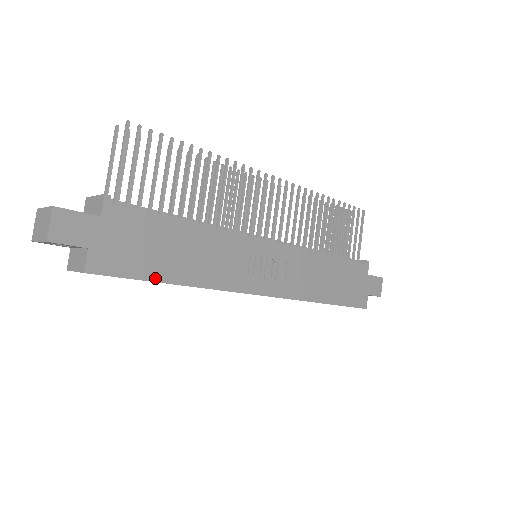
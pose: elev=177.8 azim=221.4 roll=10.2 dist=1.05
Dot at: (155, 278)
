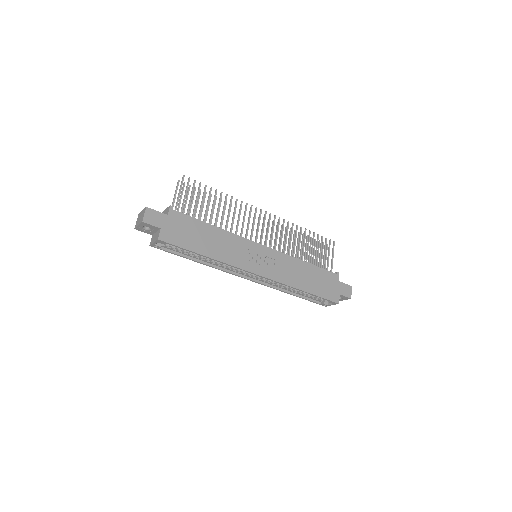
Dot at: (193, 250)
